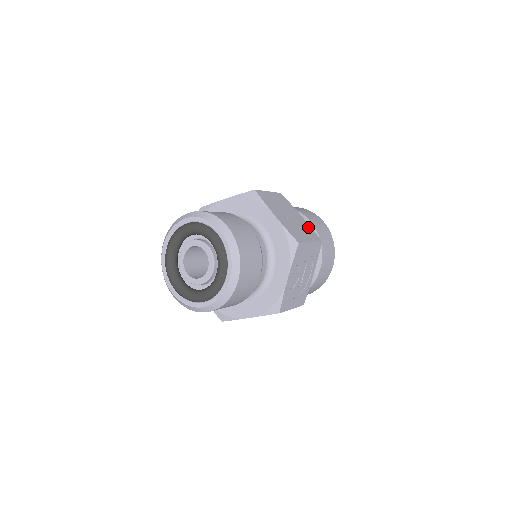
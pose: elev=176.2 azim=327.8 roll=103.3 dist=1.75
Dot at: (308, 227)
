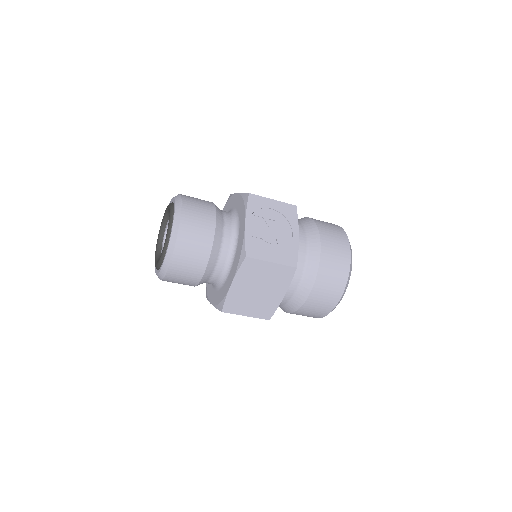
Dot at: occluded
